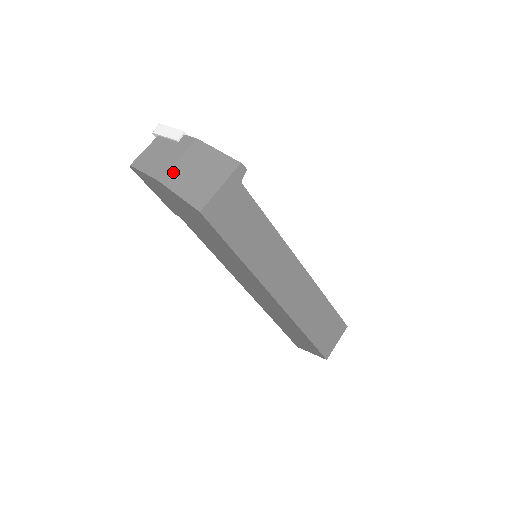
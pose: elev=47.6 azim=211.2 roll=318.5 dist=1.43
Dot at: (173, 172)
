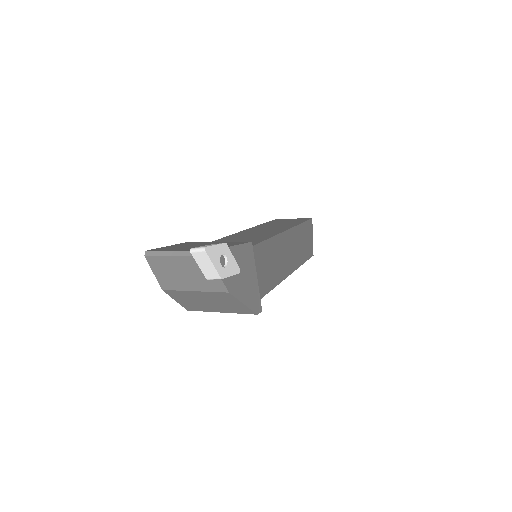
Dot at: (182, 293)
